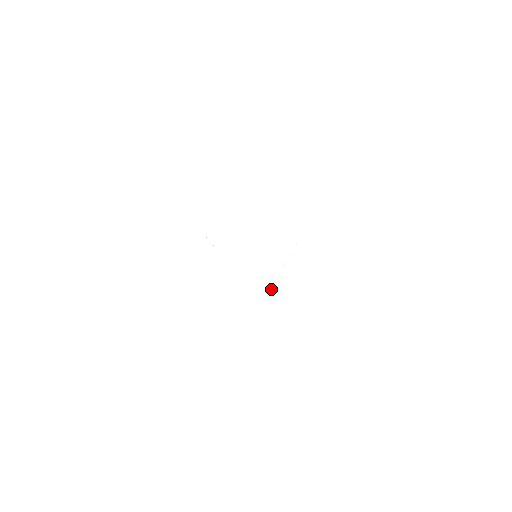
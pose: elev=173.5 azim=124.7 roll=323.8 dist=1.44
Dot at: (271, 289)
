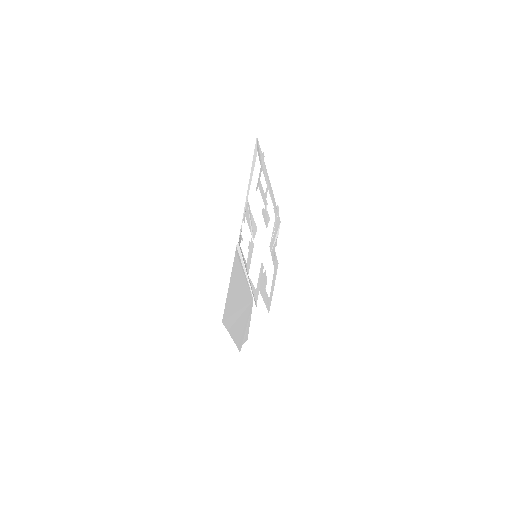
Dot at: (251, 289)
